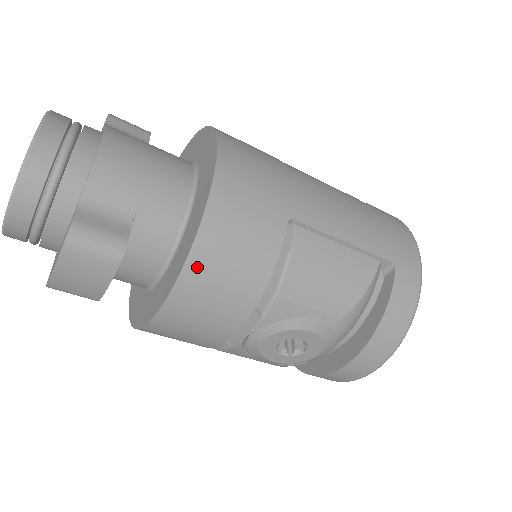
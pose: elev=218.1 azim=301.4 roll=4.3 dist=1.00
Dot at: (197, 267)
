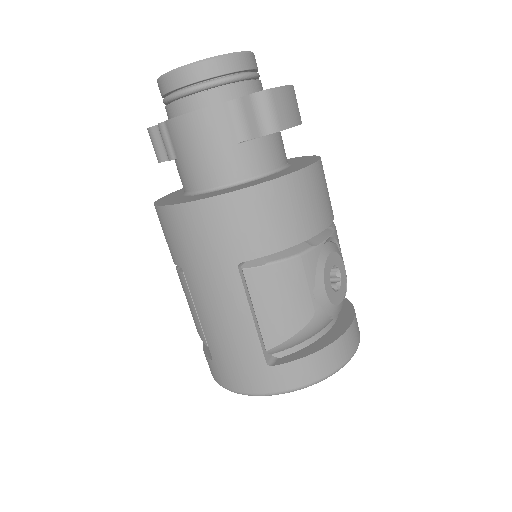
Dot at: occluded
